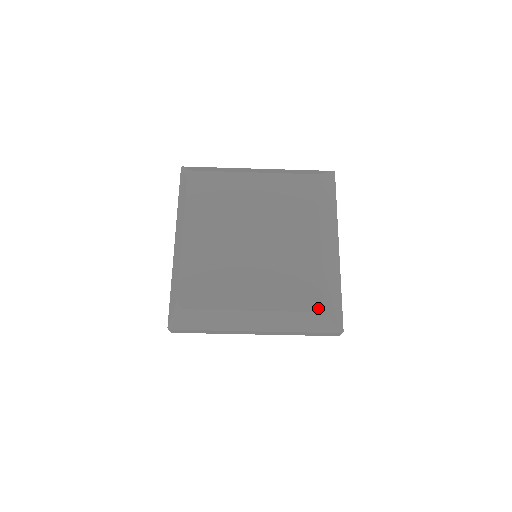
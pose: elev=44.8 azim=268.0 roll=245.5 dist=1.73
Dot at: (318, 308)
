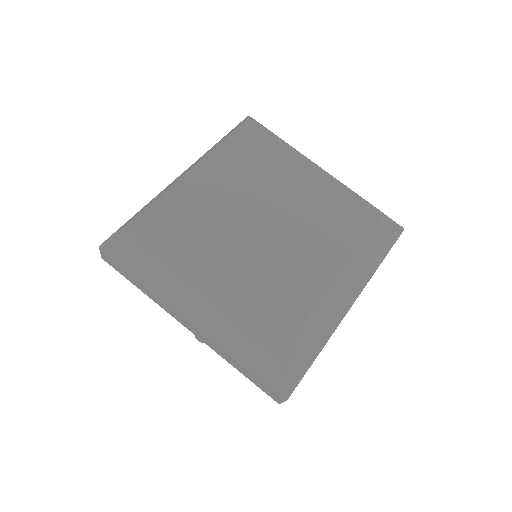
Dot at: (277, 346)
